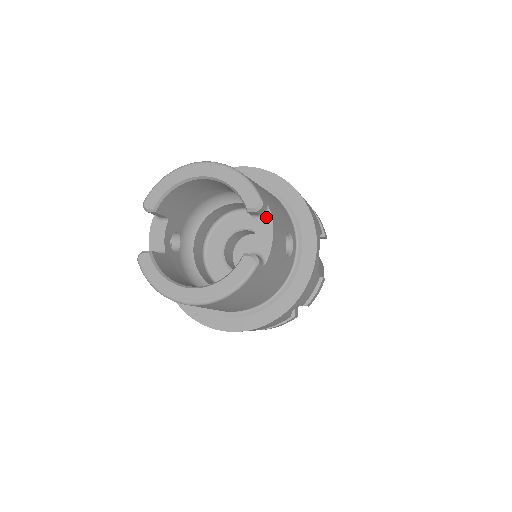
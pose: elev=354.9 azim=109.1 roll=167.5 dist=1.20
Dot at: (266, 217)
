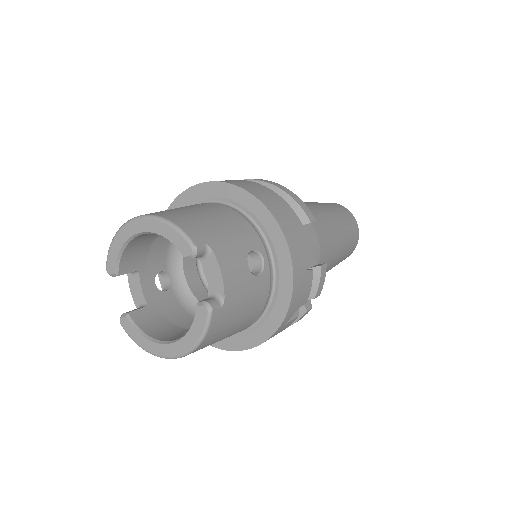
Dot at: (210, 256)
